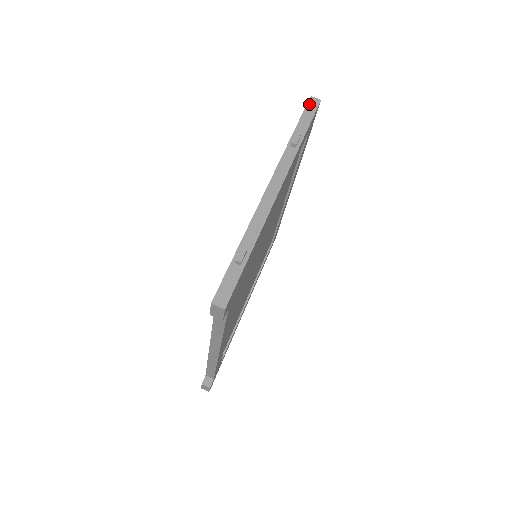
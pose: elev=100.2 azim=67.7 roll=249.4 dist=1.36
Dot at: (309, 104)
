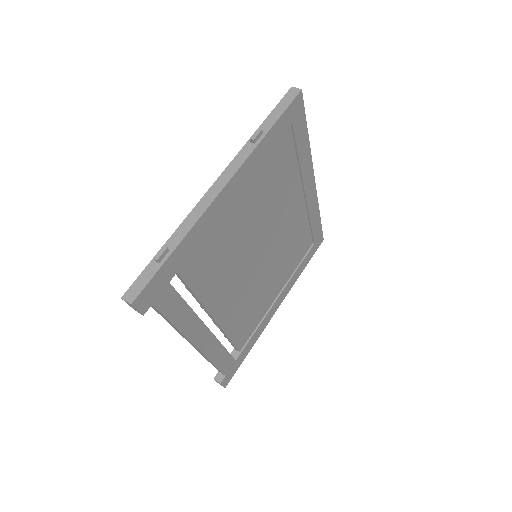
Dot at: (286, 95)
